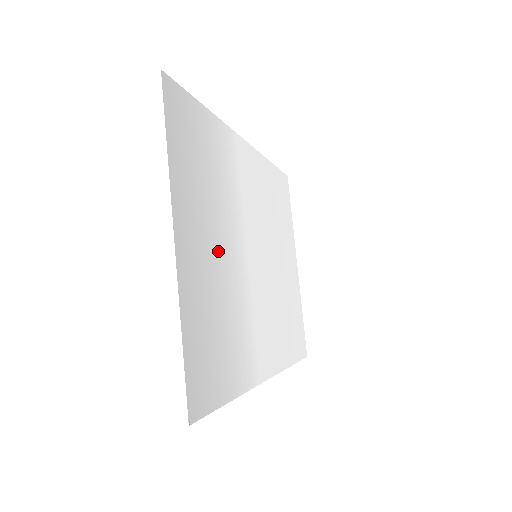
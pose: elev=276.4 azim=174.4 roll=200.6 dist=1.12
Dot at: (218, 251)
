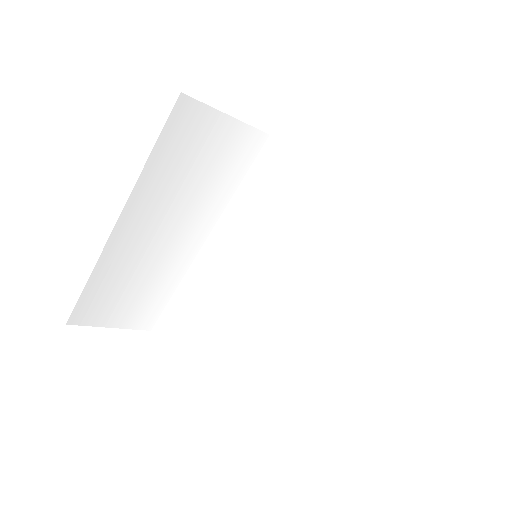
Dot at: (184, 241)
